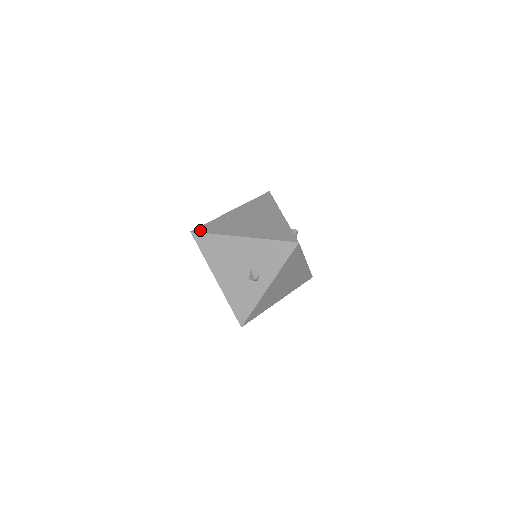
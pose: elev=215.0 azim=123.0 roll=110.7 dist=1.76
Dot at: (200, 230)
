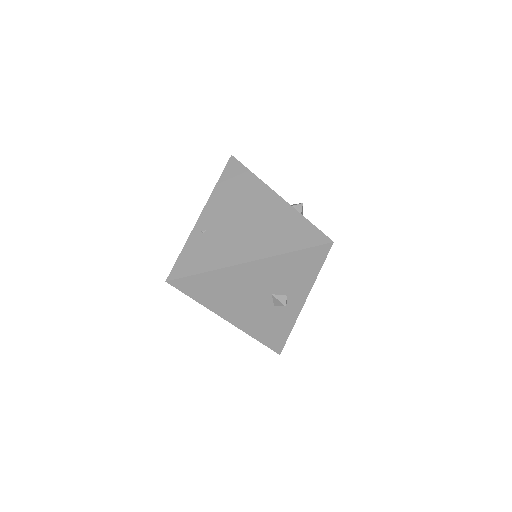
Dot at: (178, 273)
